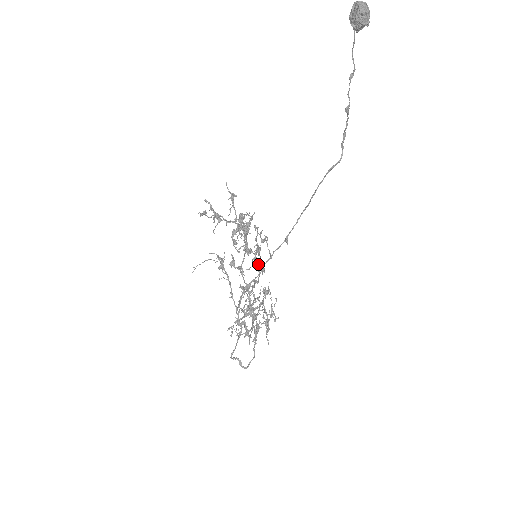
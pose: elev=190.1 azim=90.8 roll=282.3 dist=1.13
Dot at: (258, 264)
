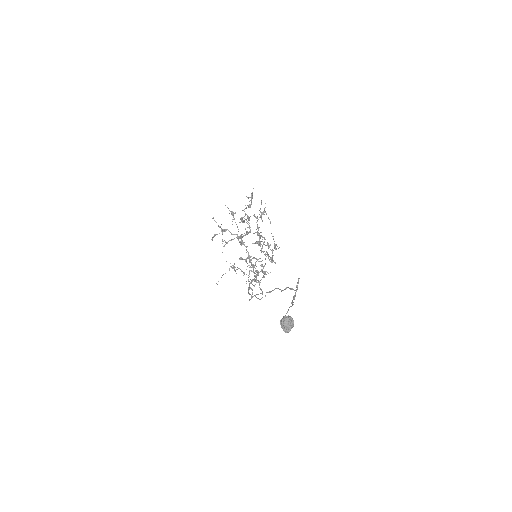
Dot at: (260, 241)
